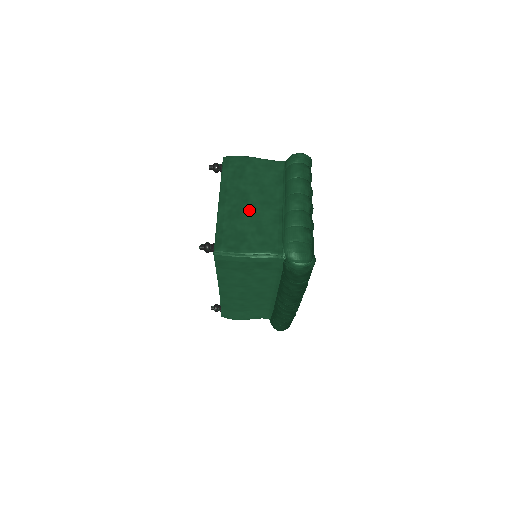
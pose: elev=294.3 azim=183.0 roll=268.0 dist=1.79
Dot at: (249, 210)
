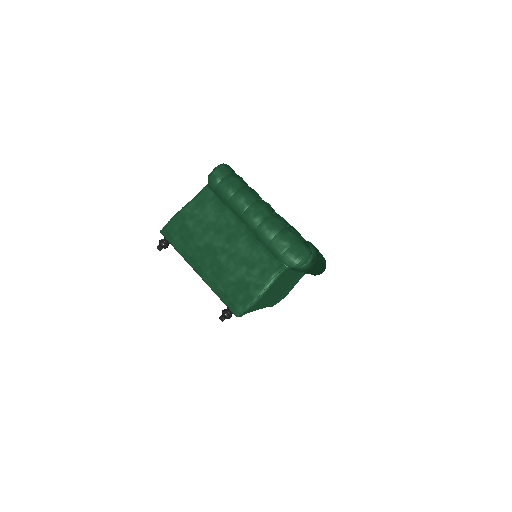
Dot at: (225, 257)
